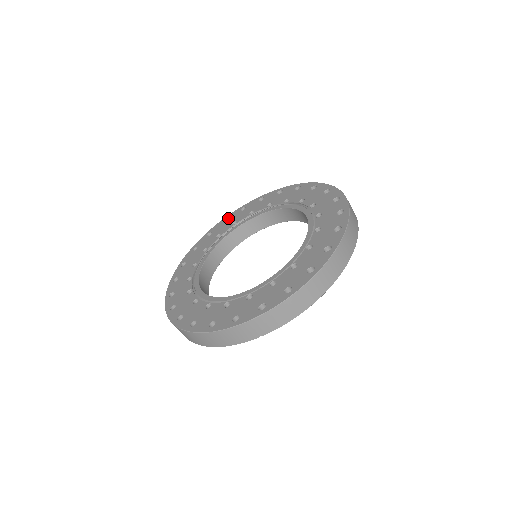
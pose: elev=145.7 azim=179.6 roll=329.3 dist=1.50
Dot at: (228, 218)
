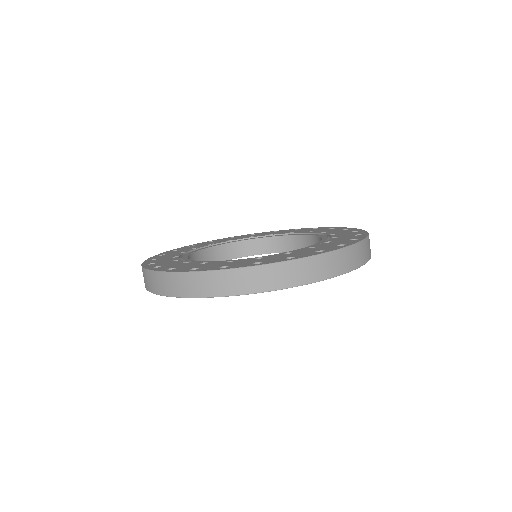
Dot at: (299, 229)
